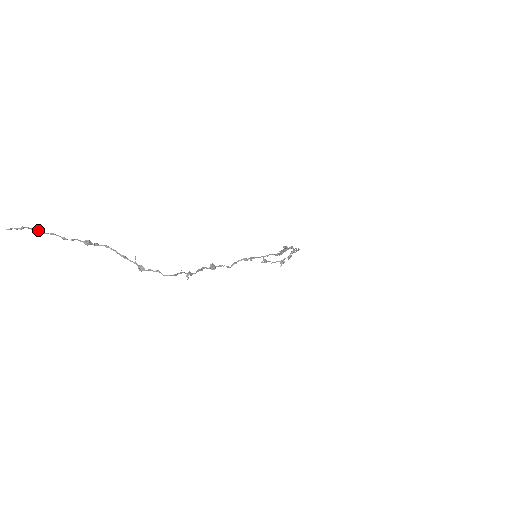
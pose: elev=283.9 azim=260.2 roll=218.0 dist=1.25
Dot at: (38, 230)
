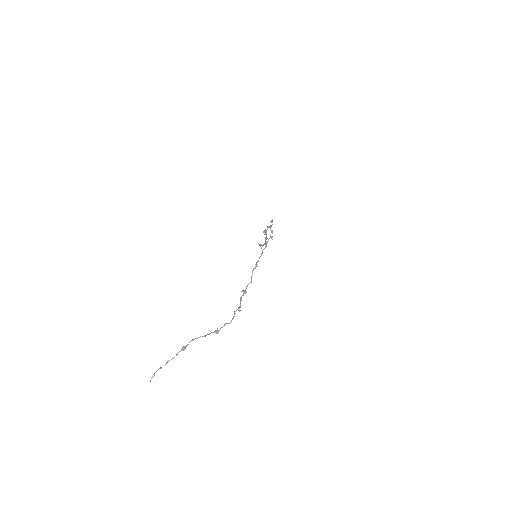
Dot at: (160, 368)
